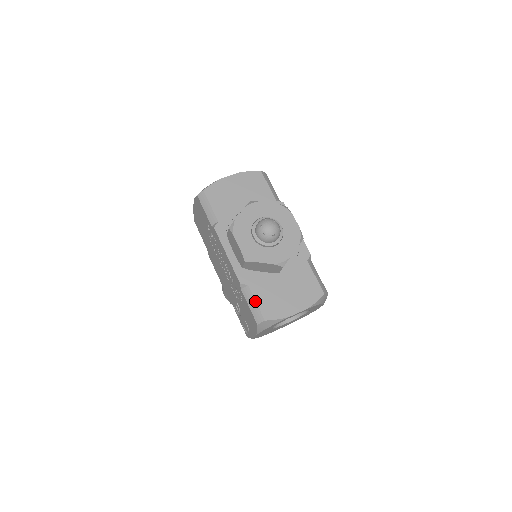
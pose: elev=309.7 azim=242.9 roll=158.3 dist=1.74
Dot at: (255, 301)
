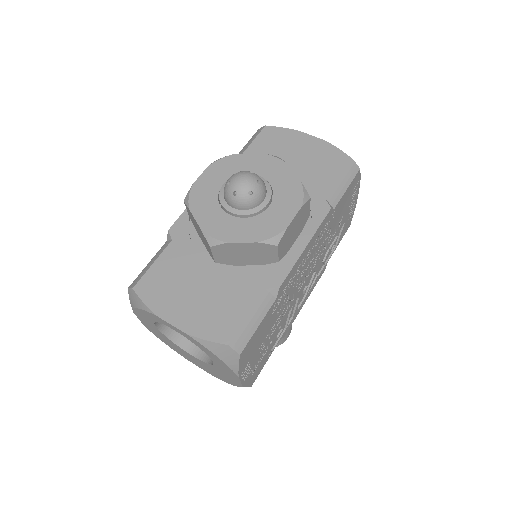
Dot at: (154, 261)
